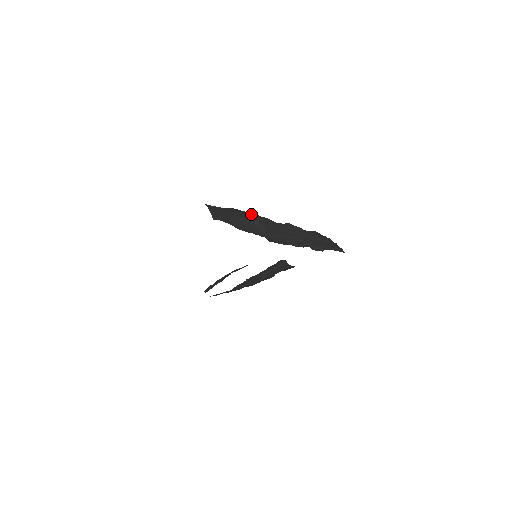
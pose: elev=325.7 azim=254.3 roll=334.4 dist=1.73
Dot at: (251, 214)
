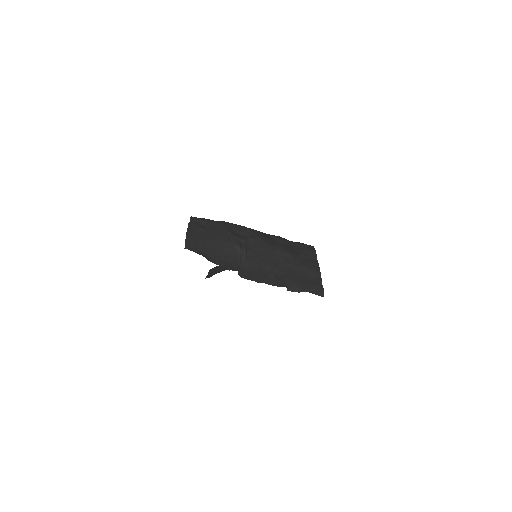
Dot at: (242, 230)
